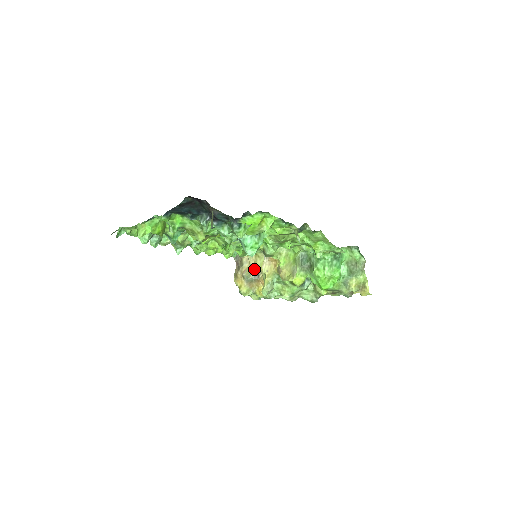
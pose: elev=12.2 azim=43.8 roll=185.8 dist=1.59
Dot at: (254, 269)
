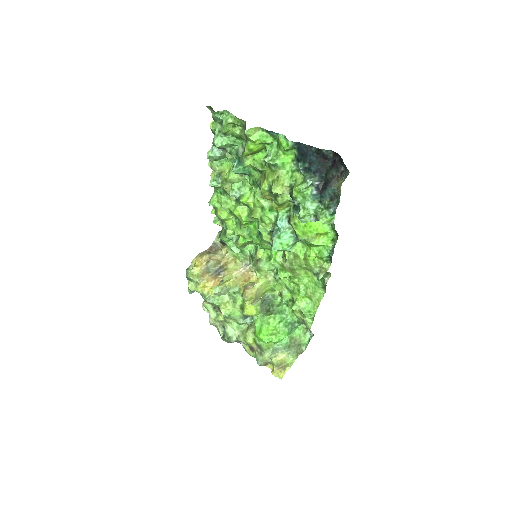
Dot at: (221, 266)
